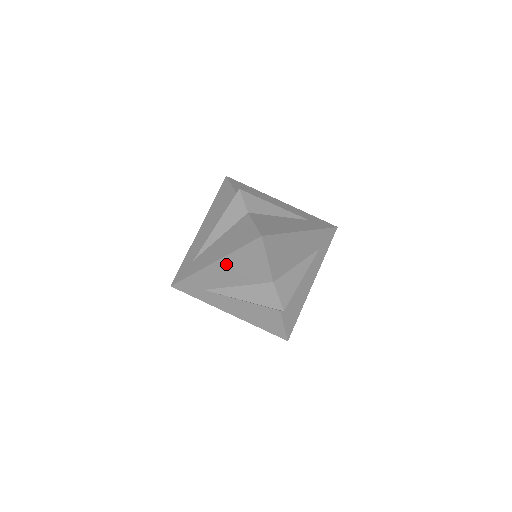
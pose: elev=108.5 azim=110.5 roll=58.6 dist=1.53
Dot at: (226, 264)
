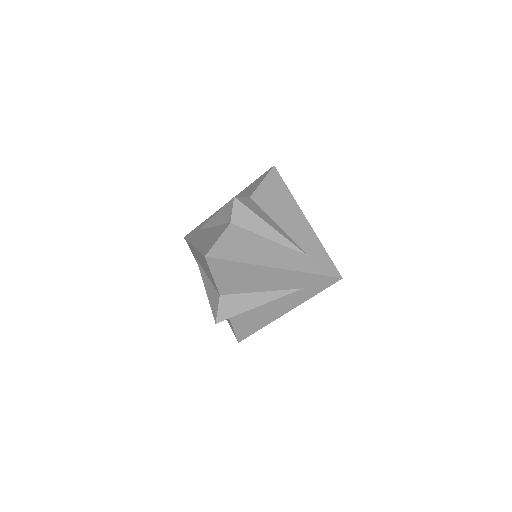
Dot at: occluded
